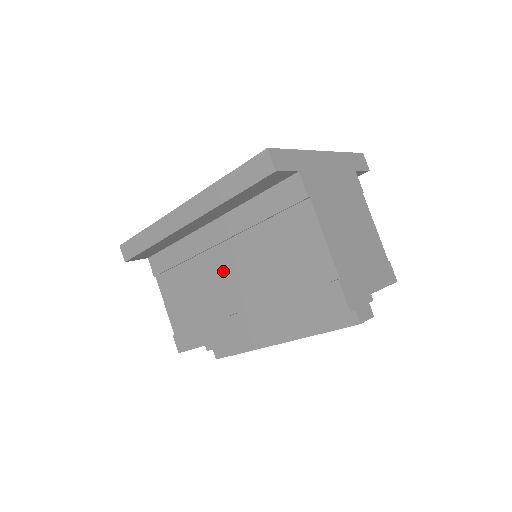
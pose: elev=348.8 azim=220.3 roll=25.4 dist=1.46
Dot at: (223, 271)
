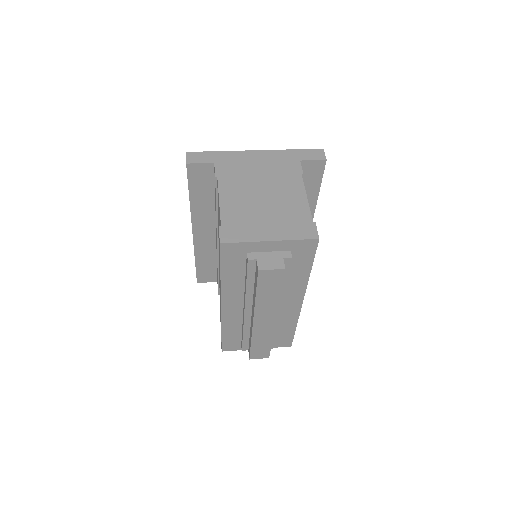
Dot at: occluded
